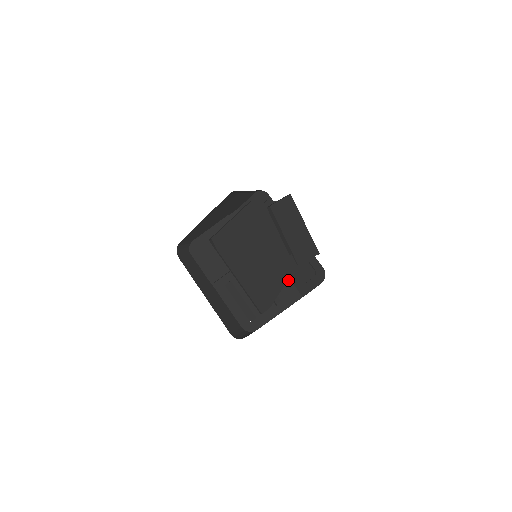
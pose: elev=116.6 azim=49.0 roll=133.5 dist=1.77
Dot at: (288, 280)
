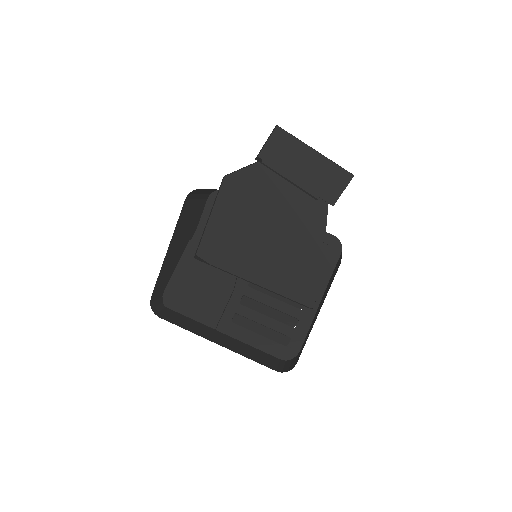
Dot at: occluded
